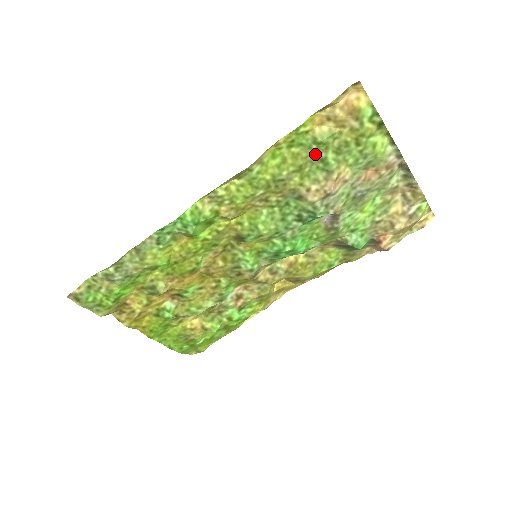
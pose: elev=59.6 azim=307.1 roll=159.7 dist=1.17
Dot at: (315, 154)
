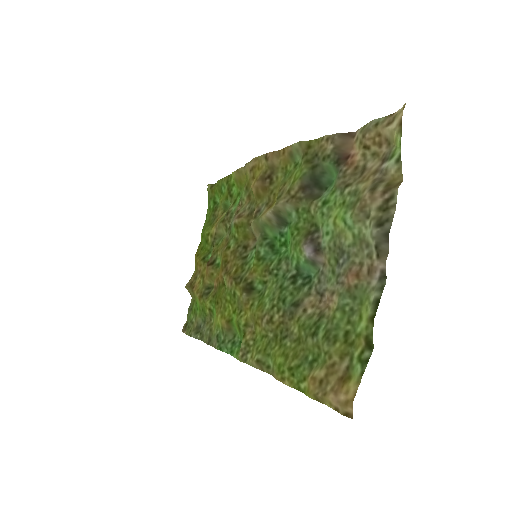
Dot at: (309, 347)
